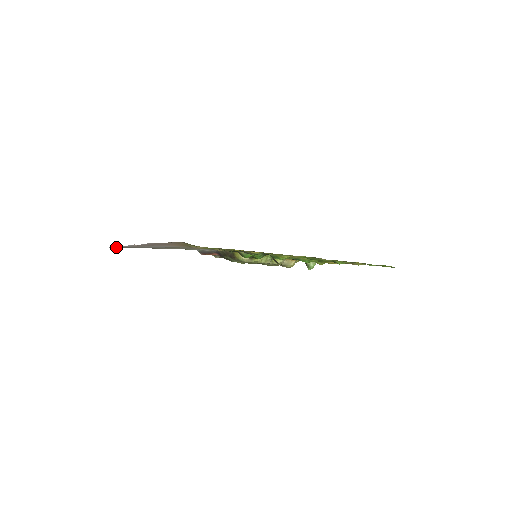
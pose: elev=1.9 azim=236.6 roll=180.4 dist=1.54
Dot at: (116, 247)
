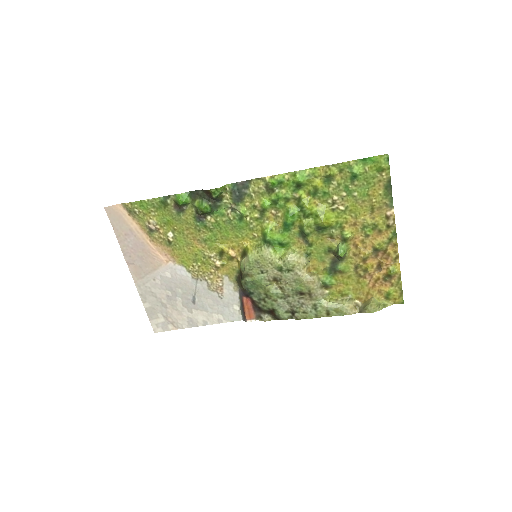
Dot at: (159, 328)
